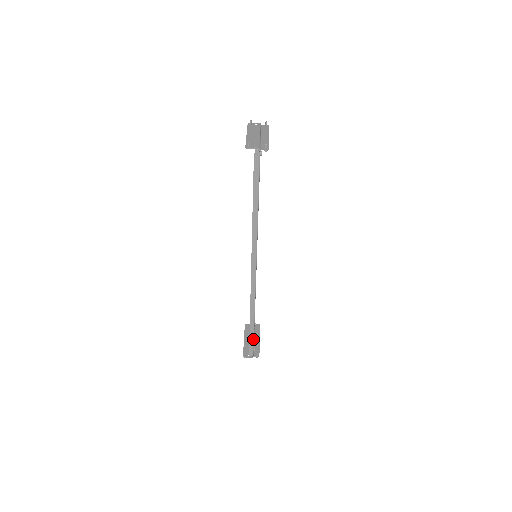
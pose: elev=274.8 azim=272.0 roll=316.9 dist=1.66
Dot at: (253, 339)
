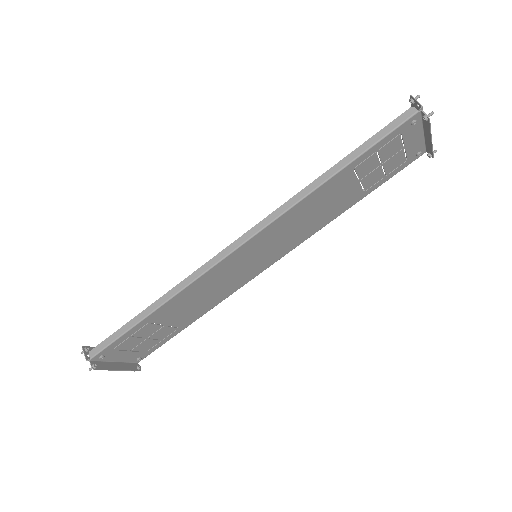
Dot at: (122, 334)
